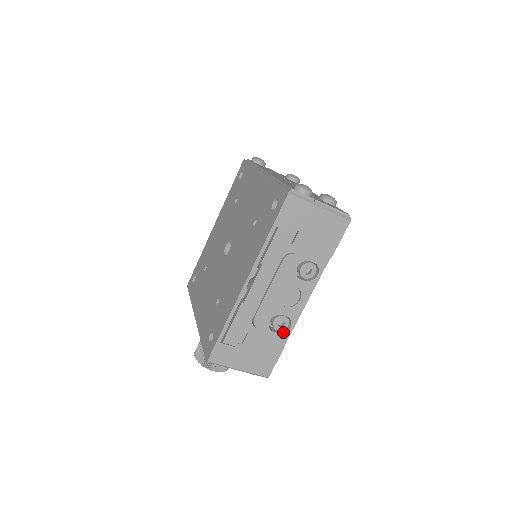
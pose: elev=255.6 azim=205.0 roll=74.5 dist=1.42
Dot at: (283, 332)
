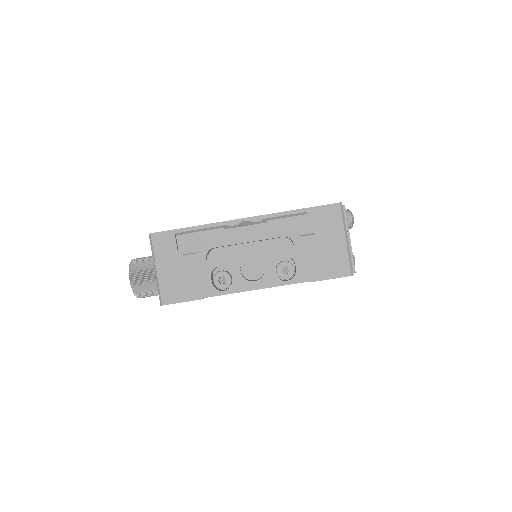
Dot at: (215, 287)
